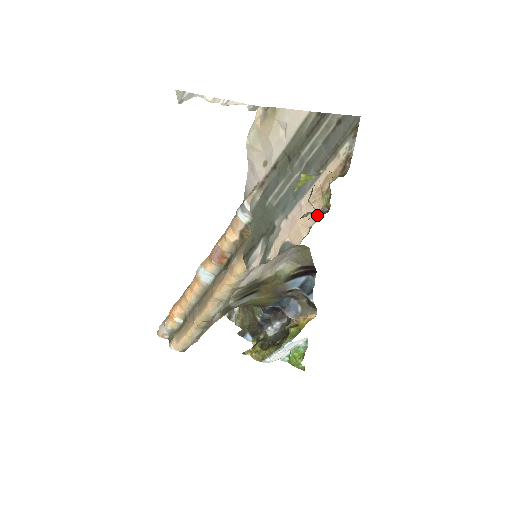
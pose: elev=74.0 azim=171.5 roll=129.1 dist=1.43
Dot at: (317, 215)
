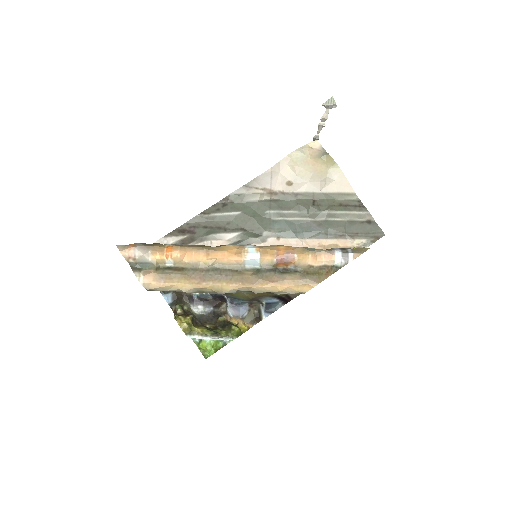
Dot at: occluded
